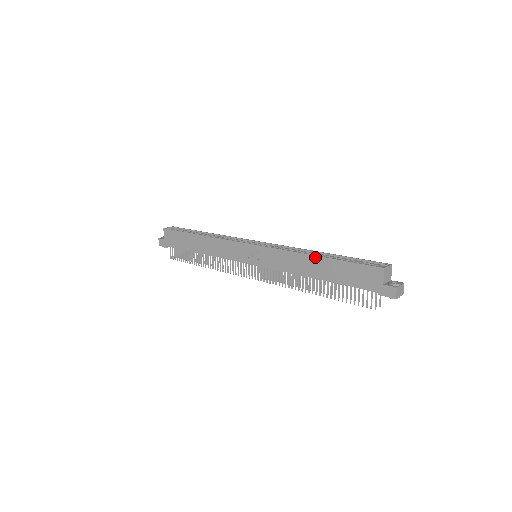
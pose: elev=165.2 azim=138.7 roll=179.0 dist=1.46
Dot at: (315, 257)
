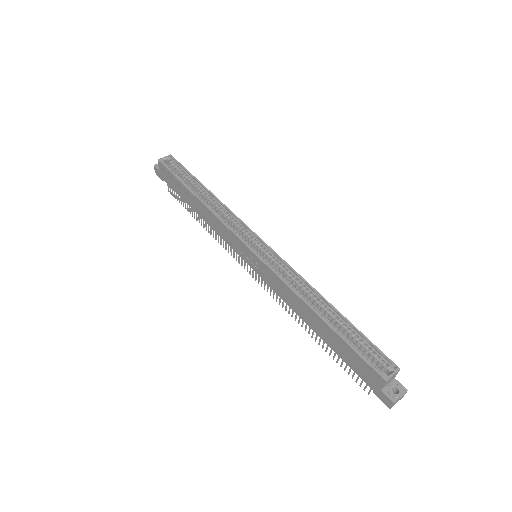
Dot at: (315, 314)
